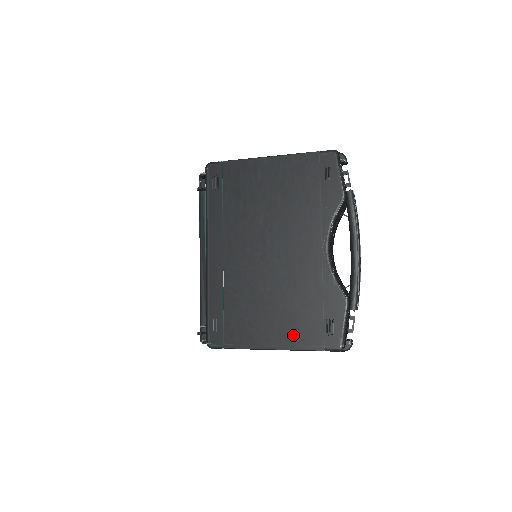
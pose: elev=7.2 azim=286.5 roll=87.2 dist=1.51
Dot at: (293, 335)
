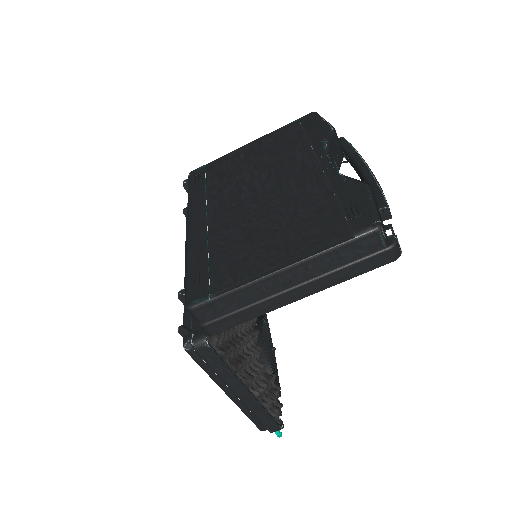
Dot at: (306, 243)
